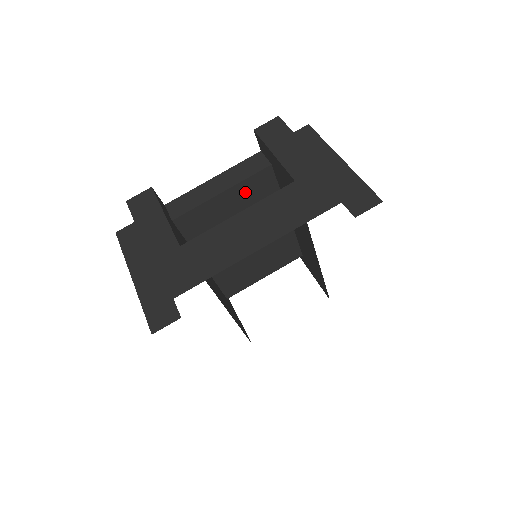
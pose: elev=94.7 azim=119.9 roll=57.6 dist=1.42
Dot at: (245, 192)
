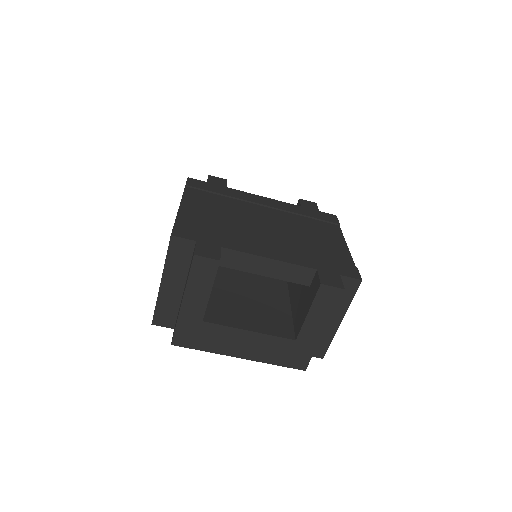
Dot at: occluded
